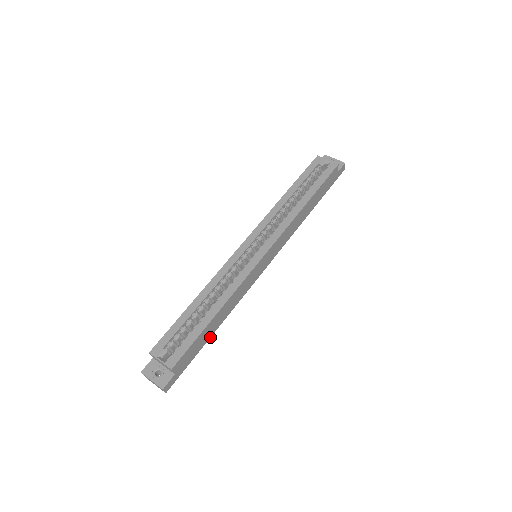
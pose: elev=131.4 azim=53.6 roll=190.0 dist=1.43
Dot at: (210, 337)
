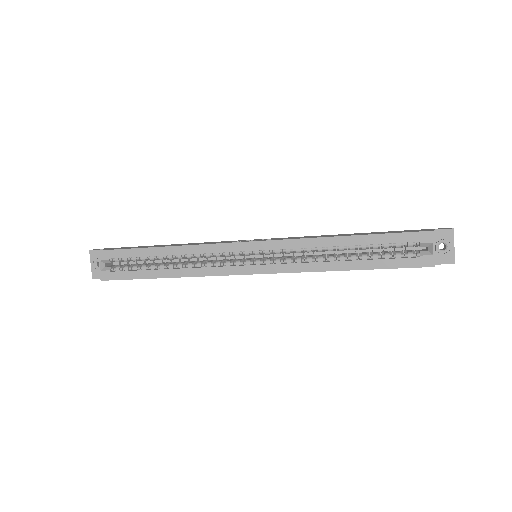
Dot at: occluded
